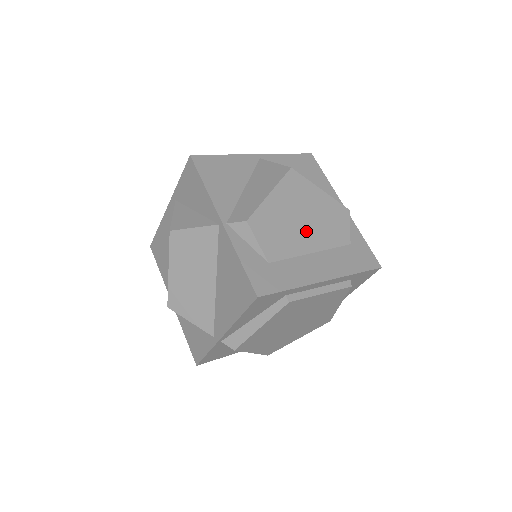
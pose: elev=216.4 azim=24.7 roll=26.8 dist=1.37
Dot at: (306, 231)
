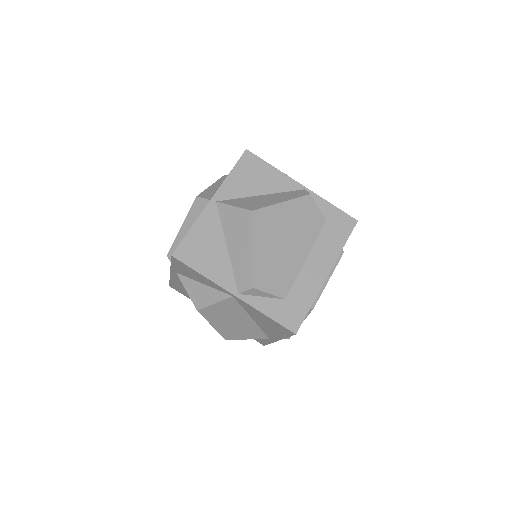
Dot at: (293, 248)
